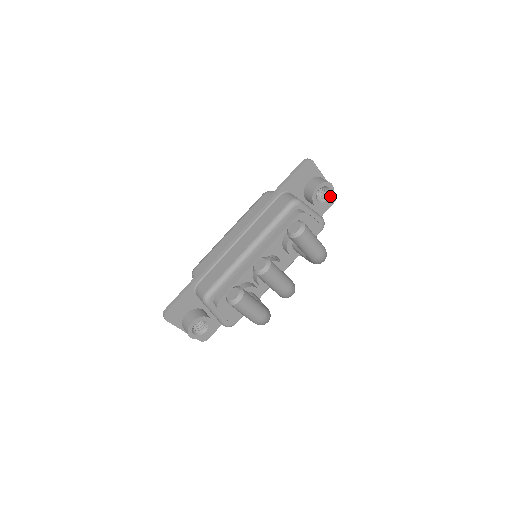
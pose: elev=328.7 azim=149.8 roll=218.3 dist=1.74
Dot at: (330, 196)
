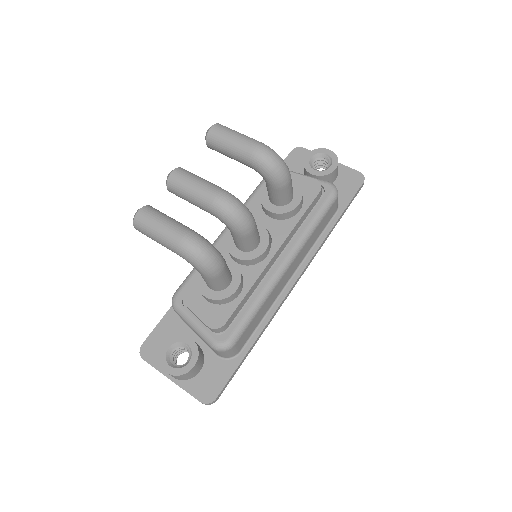
Dot at: (333, 162)
